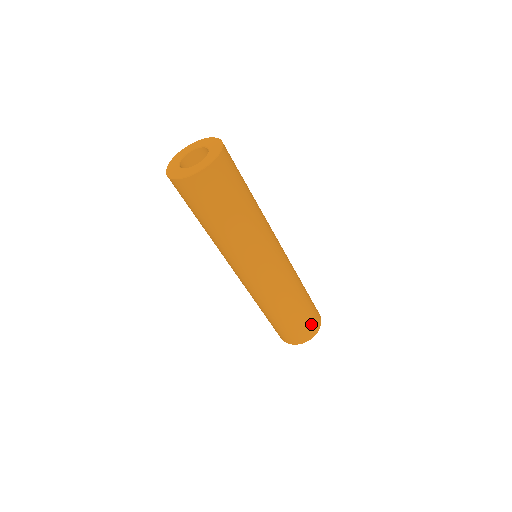
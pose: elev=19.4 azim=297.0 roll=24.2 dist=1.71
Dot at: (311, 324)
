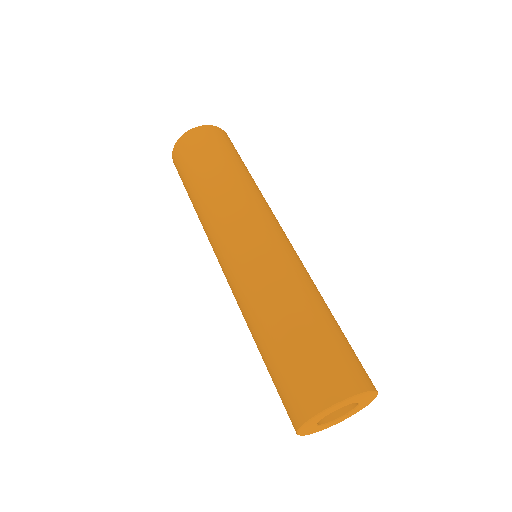
Dot at: (345, 363)
